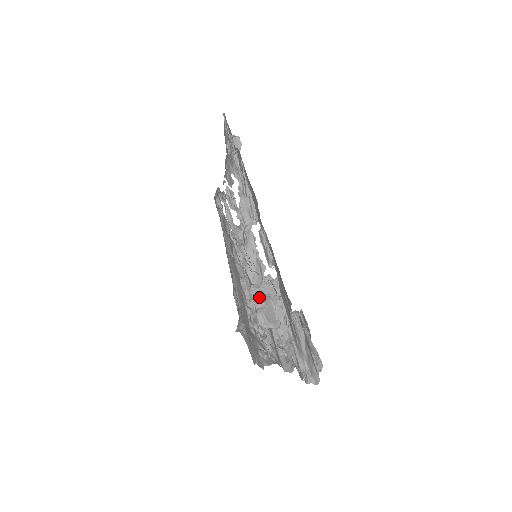
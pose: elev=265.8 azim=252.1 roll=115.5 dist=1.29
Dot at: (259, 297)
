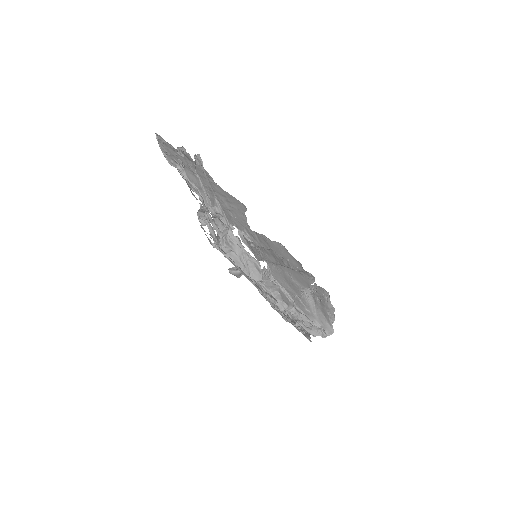
Dot at: (270, 289)
